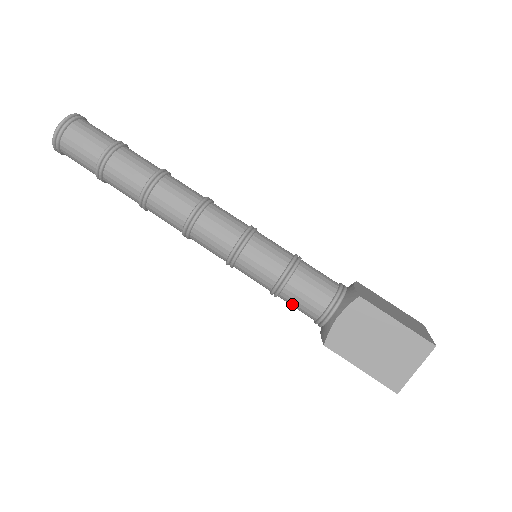
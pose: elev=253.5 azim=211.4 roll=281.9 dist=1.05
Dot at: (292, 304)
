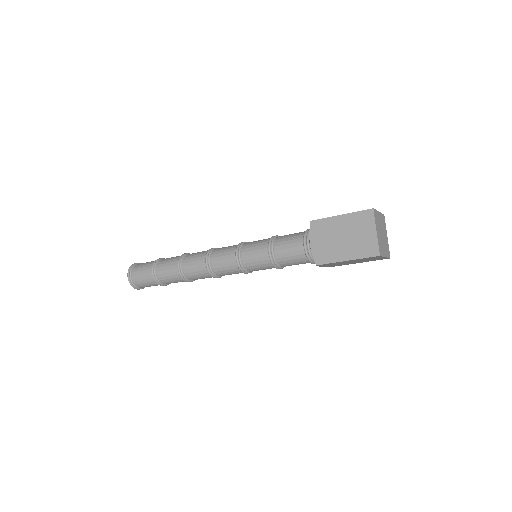
Dot at: (288, 262)
